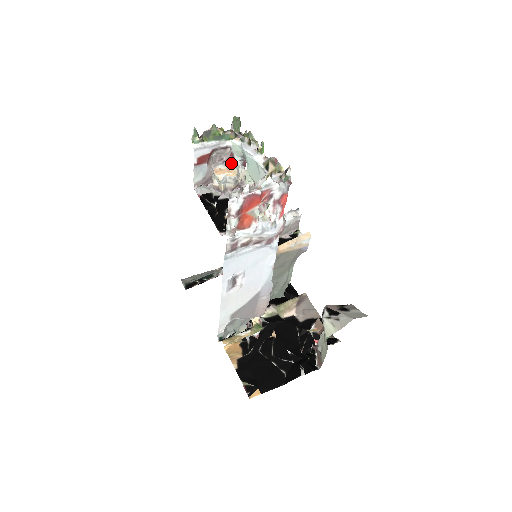
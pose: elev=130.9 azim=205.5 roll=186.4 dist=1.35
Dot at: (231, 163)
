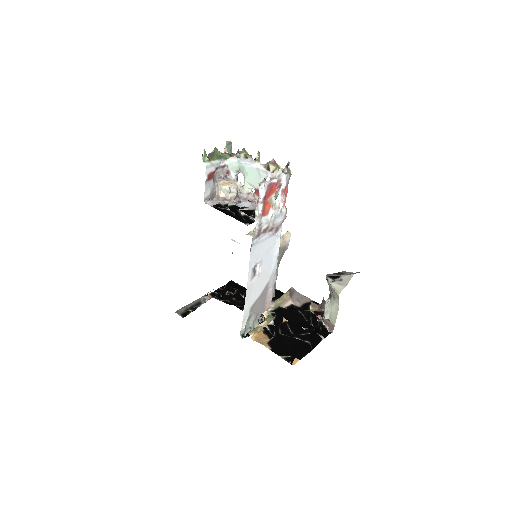
Dot at: (229, 179)
